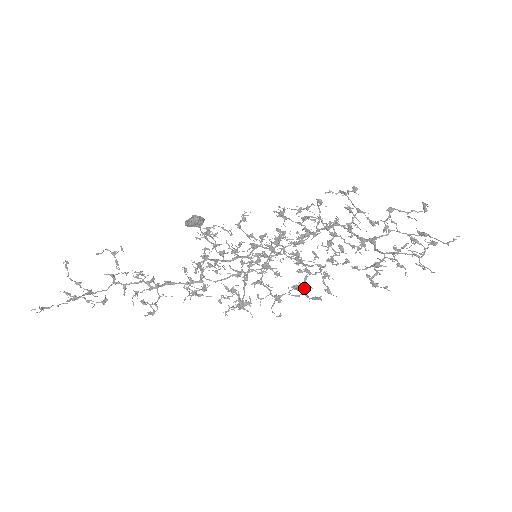
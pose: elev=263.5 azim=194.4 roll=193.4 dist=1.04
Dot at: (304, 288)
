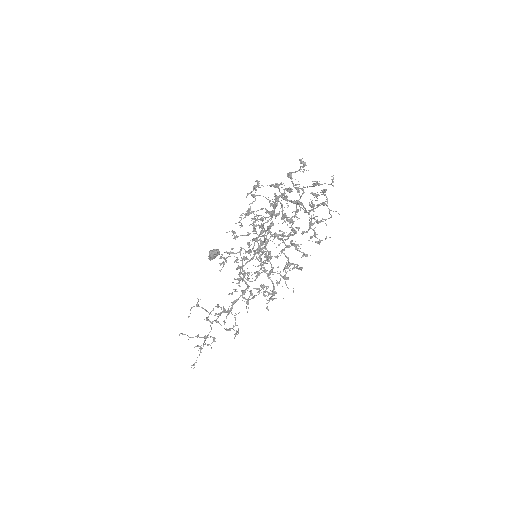
Dot at: (289, 266)
